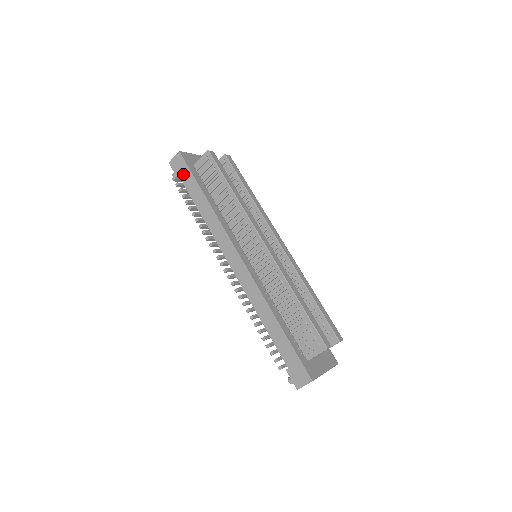
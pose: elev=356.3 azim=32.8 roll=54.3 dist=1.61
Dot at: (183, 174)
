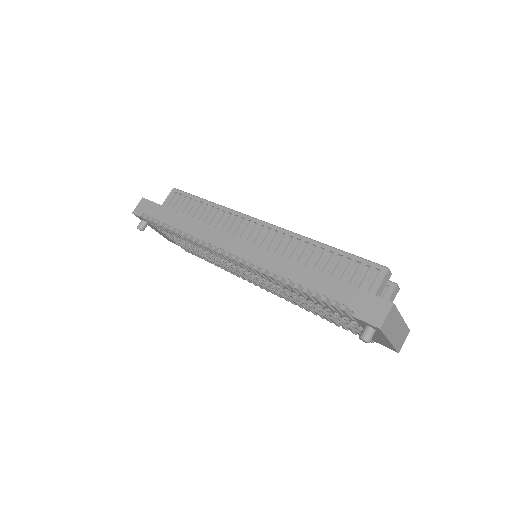
Dot at: (151, 212)
